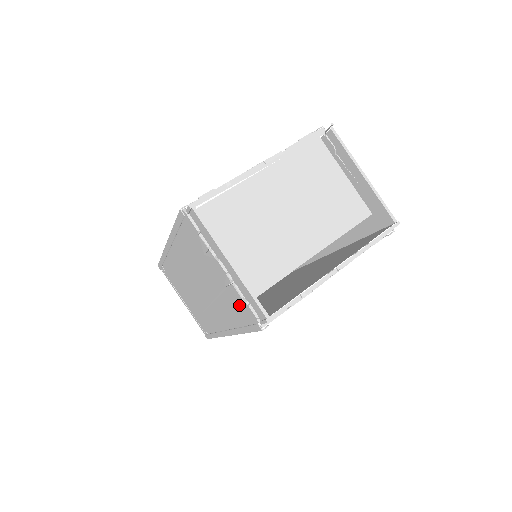
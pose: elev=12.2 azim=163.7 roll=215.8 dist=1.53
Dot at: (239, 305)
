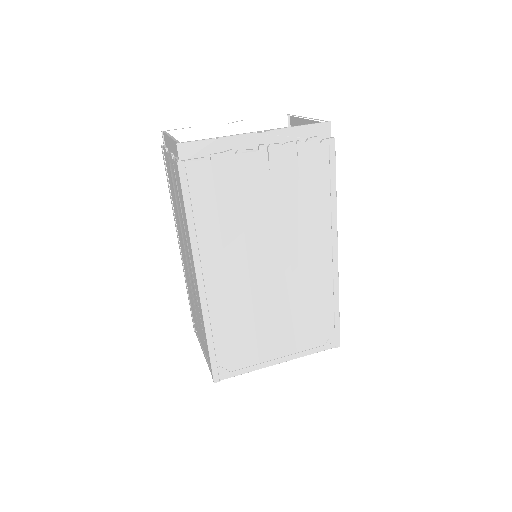
Dot at: (178, 180)
